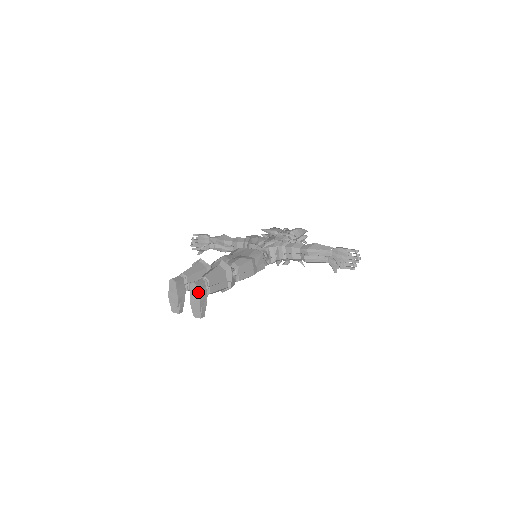
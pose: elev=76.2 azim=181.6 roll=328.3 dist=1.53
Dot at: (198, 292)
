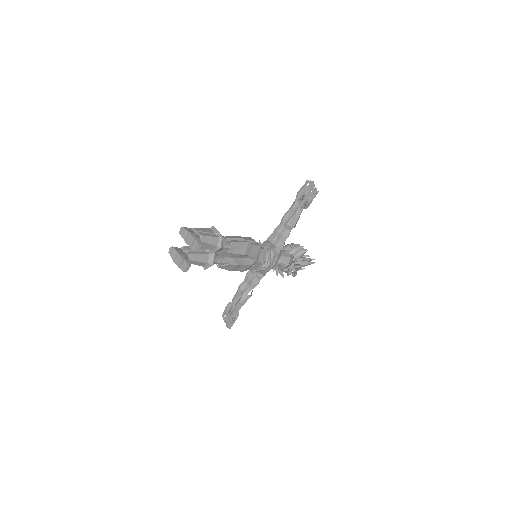
Dot at: (186, 230)
